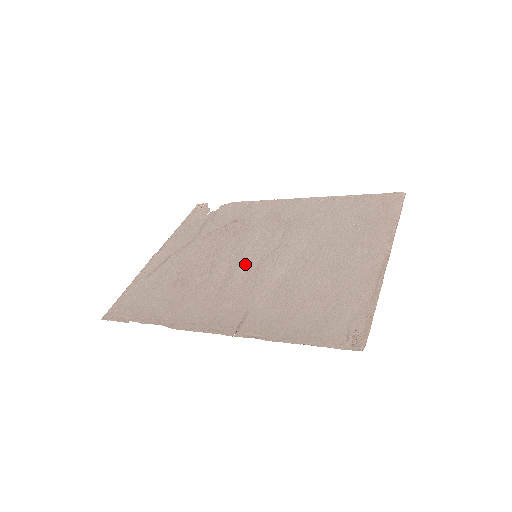
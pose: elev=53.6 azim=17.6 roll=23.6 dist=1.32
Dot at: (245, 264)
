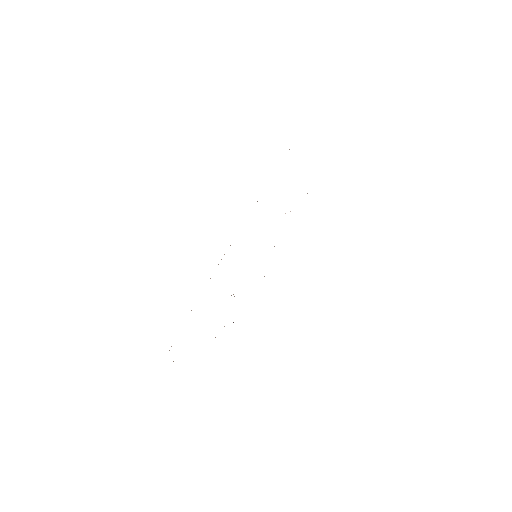
Dot at: occluded
